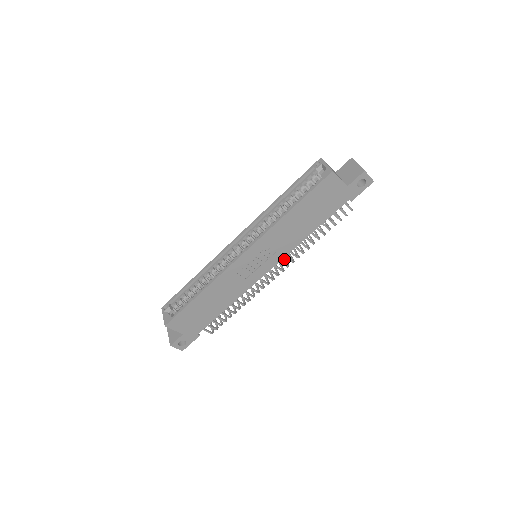
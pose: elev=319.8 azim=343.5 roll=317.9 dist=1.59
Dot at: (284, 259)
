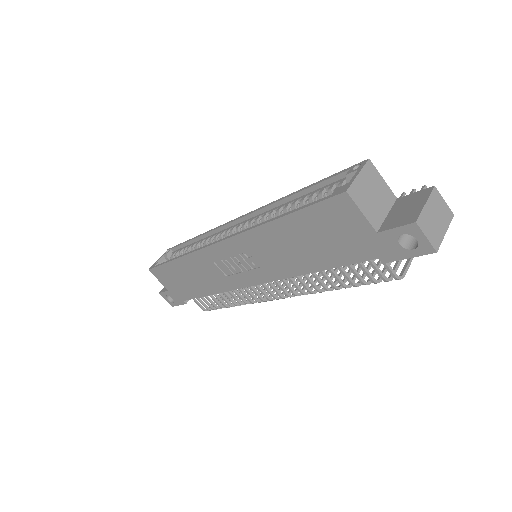
Dot at: (299, 283)
